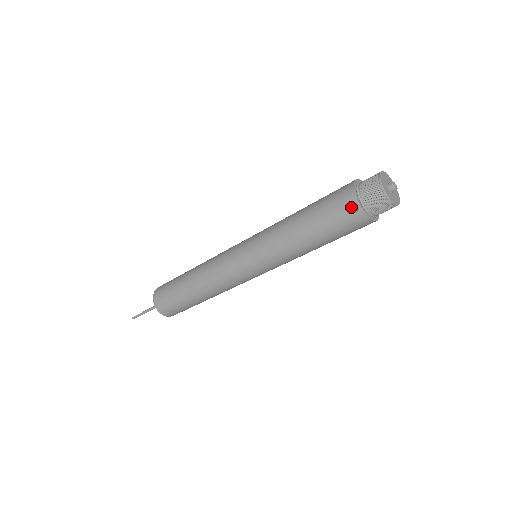
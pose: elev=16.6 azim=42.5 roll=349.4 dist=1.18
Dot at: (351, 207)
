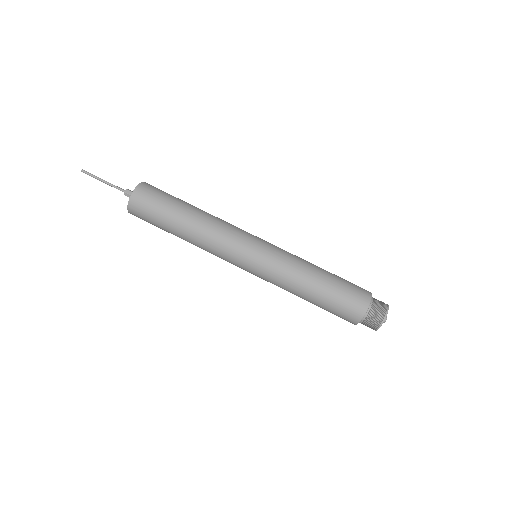
Dot at: (355, 316)
